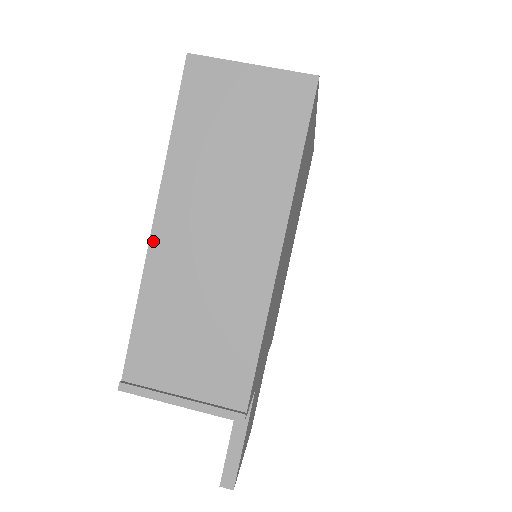
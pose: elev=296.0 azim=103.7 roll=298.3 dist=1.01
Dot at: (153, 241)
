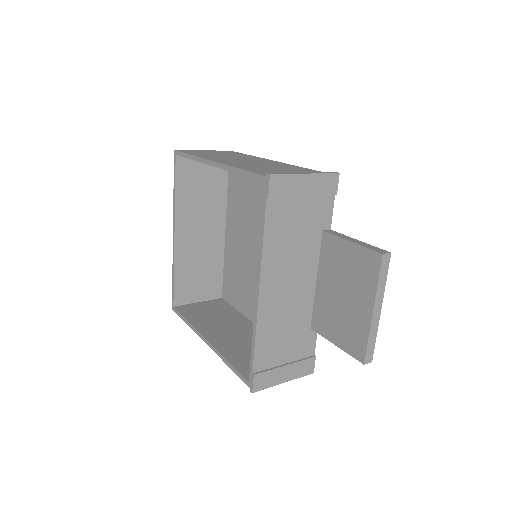
Dot at: (220, 162)
